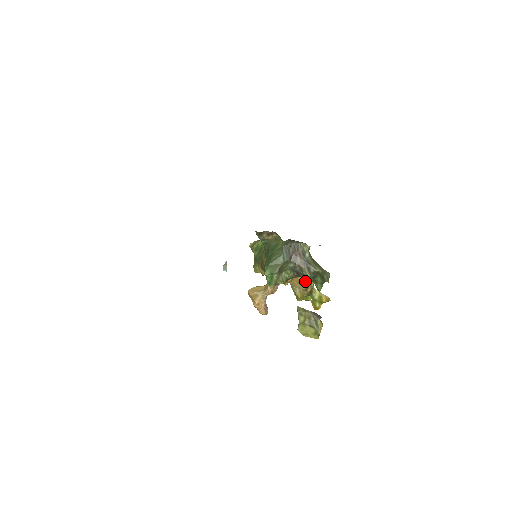
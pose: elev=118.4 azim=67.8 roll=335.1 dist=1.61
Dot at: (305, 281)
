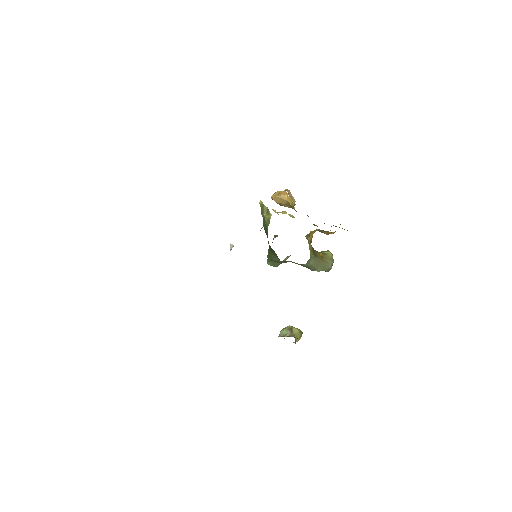
Dot at: occluded
